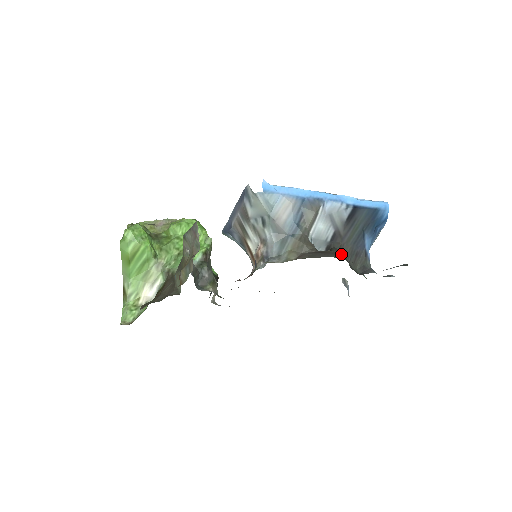
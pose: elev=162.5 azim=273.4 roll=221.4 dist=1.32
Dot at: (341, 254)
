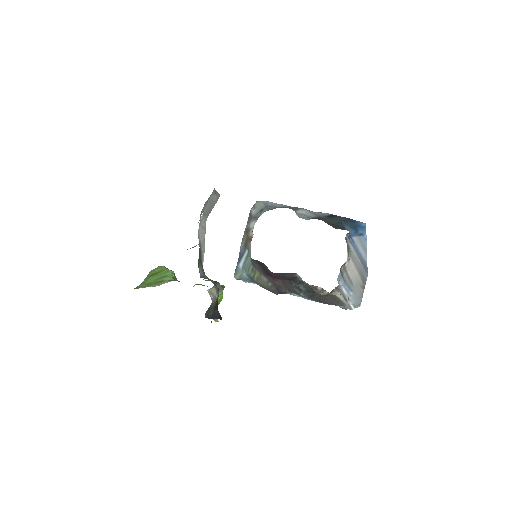
Dot at: occluded
